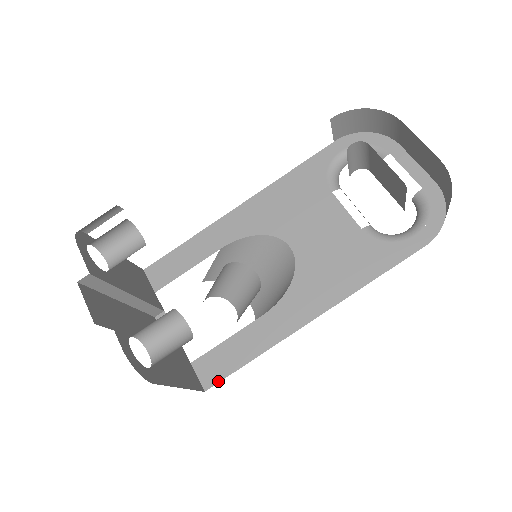
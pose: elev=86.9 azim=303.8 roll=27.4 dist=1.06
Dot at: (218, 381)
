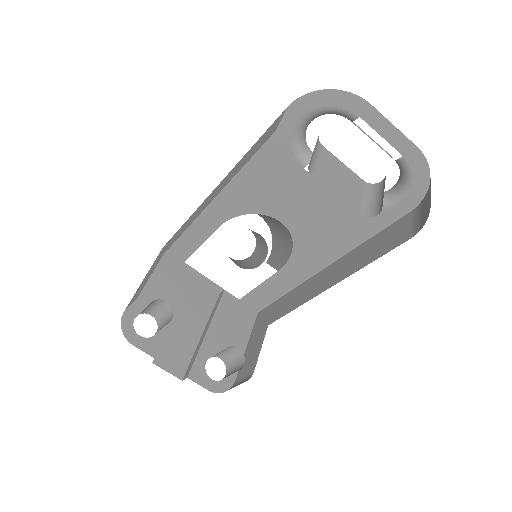
Dot at: (264, 307)
